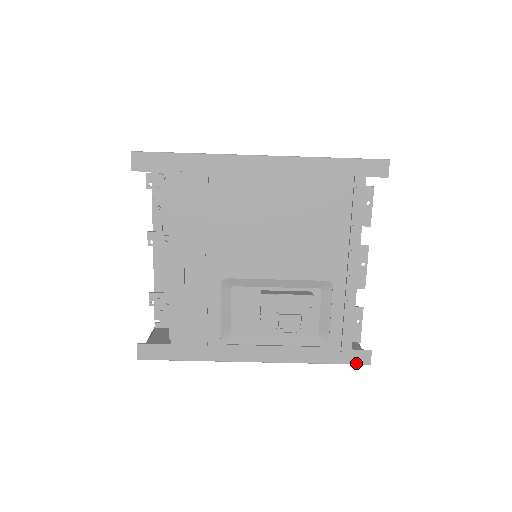
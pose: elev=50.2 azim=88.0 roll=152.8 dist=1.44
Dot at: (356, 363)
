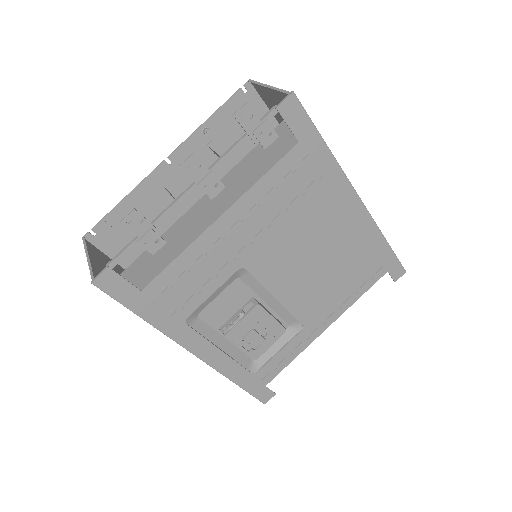
Dot at: (258, 398)
